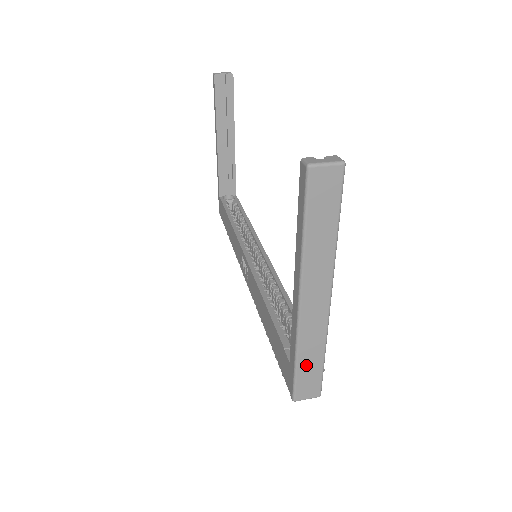
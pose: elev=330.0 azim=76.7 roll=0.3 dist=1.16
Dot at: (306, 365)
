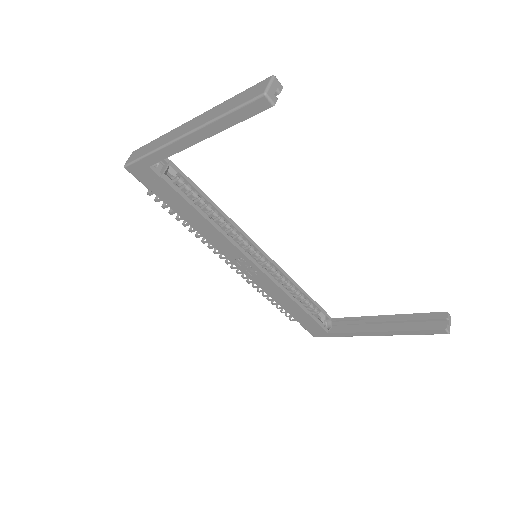
Dot at: occluded
